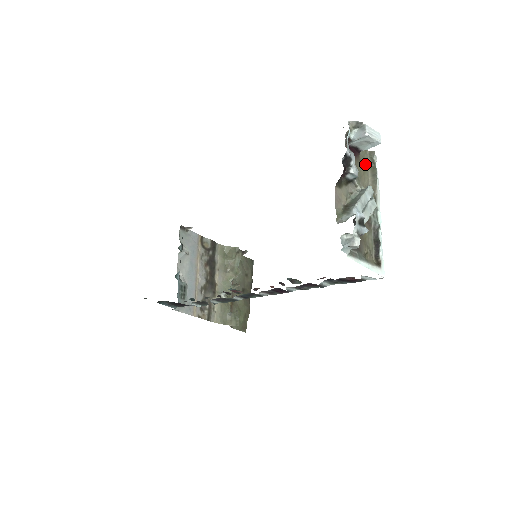
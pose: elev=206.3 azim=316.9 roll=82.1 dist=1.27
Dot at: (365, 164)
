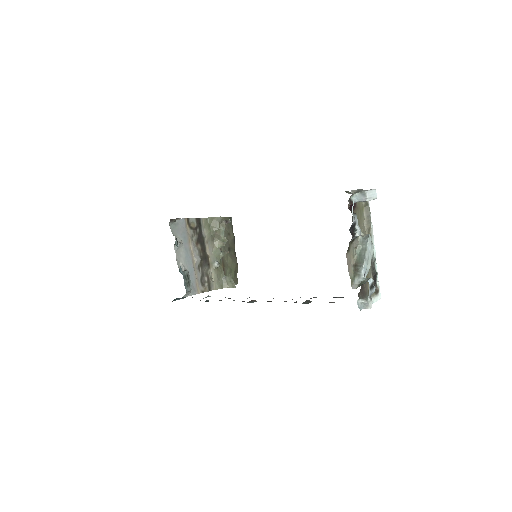
Dot at: (361, 208)
